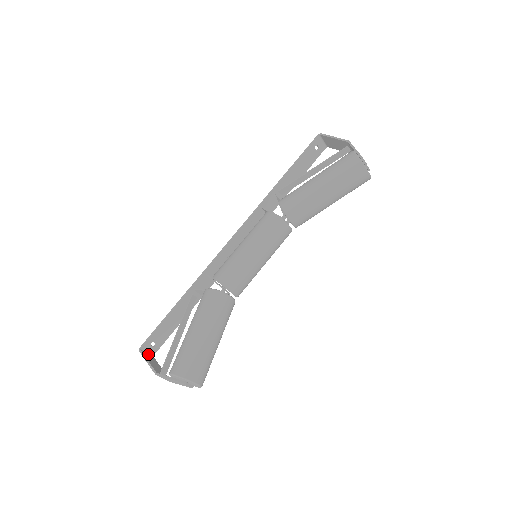
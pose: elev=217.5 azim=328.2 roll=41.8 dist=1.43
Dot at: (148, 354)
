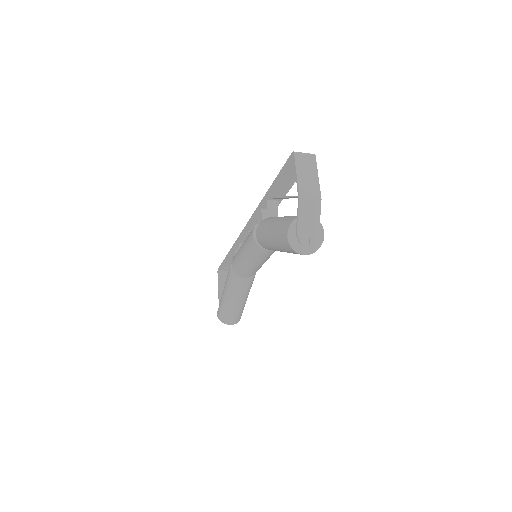
Dot at: (225, 272)
